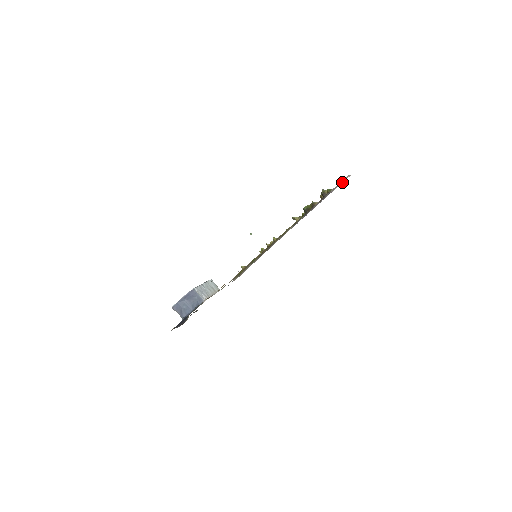
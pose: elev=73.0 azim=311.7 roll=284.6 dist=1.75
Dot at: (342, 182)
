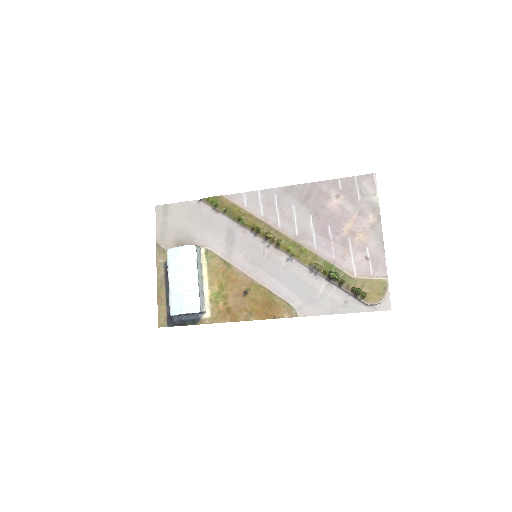
Dot at: (377, 256)
